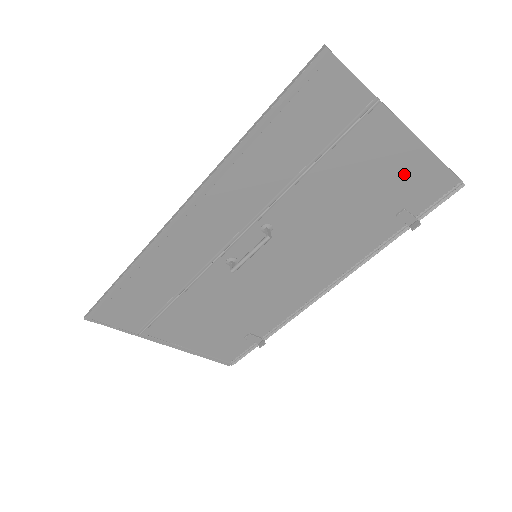
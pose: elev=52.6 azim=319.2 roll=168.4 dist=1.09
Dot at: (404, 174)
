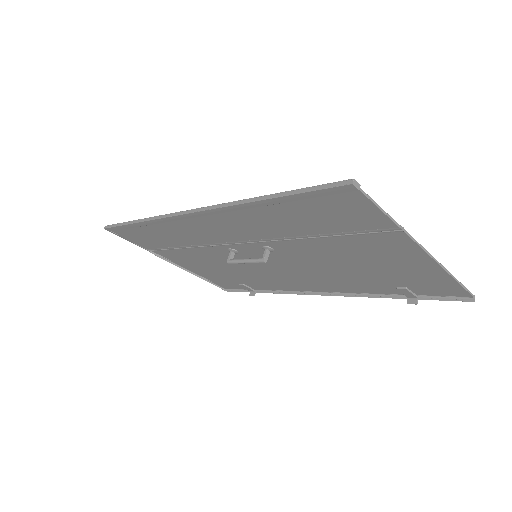
Dot at: (414, 273)
